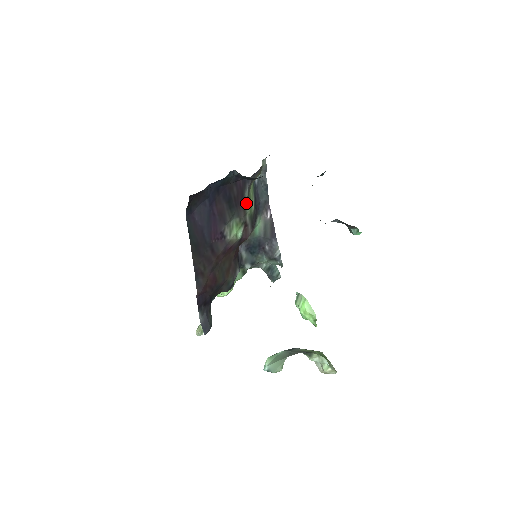
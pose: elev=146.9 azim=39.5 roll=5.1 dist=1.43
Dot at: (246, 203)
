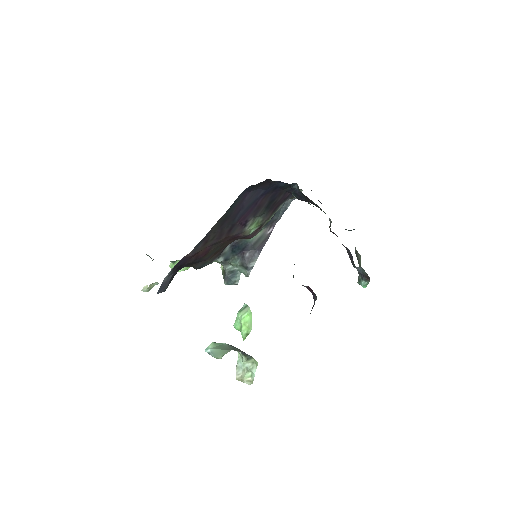
Dot at: (275, 212)
